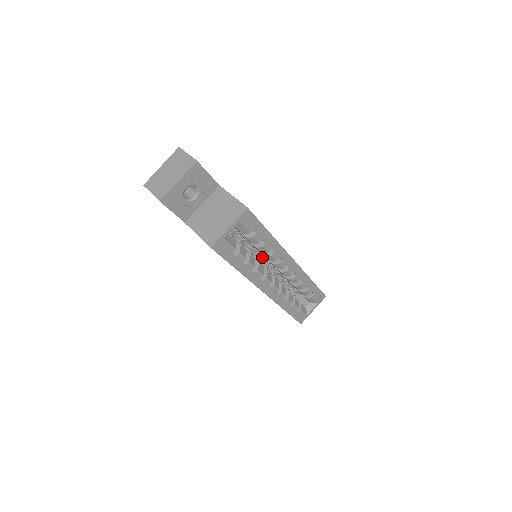
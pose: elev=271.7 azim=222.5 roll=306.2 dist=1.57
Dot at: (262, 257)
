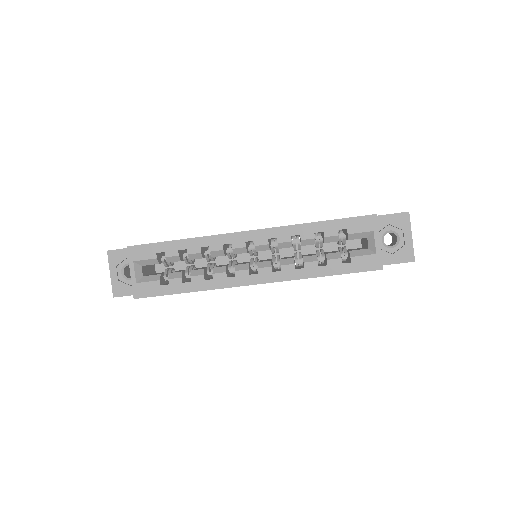
Dot at: (228, 257)
